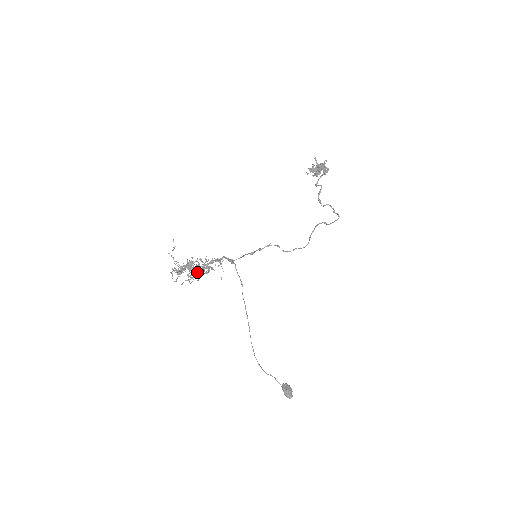
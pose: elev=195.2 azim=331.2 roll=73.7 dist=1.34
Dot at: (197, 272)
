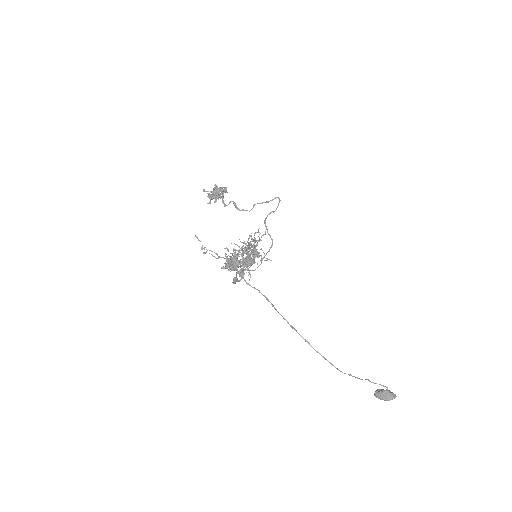
Dot at: (251, 254)
